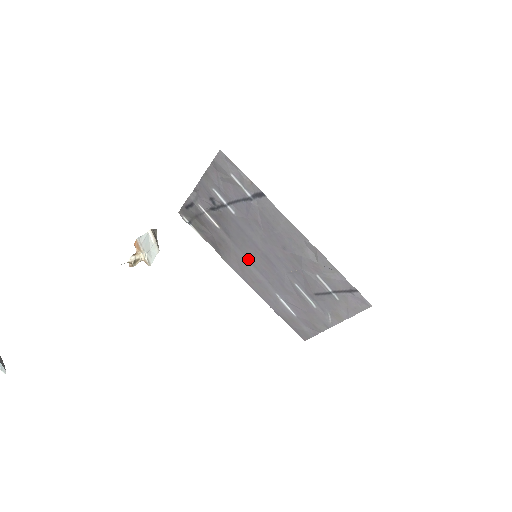
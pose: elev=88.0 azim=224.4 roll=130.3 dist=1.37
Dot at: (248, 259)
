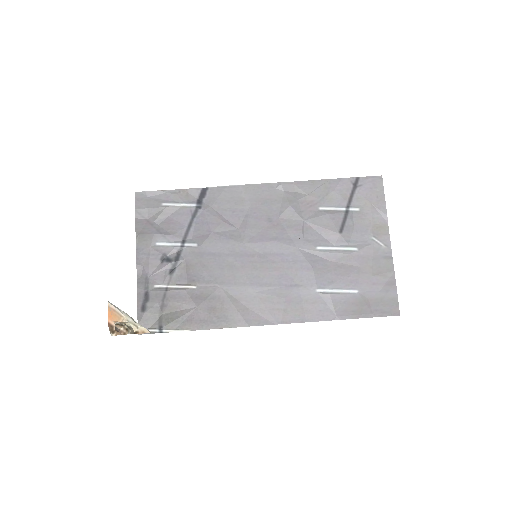
Dot at: (254, 285)
